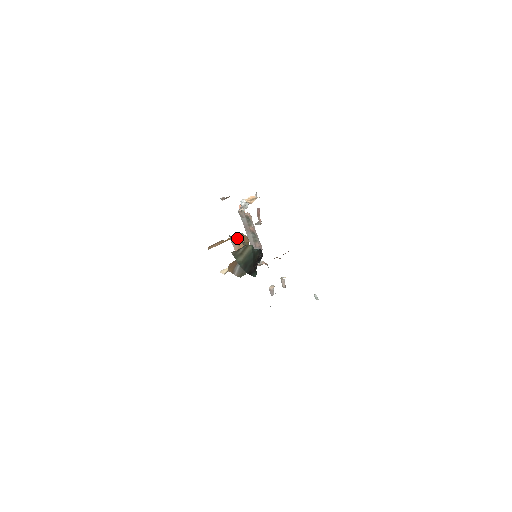
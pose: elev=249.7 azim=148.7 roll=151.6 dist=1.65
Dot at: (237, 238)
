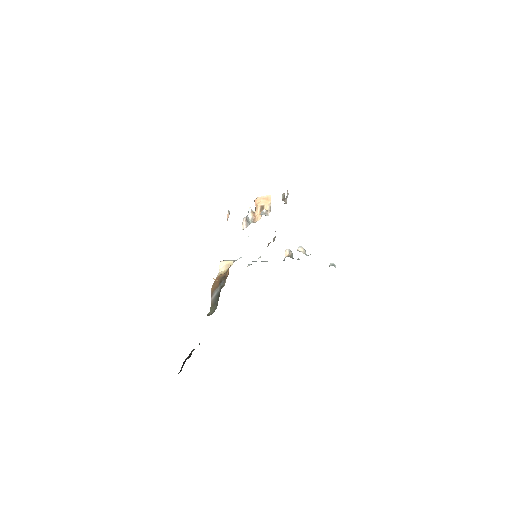
Dot at: occluded
